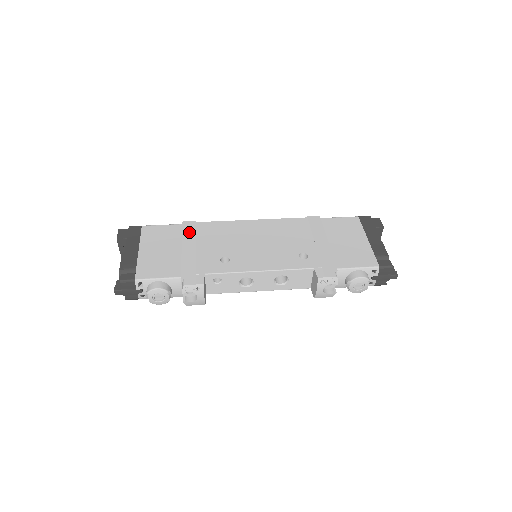
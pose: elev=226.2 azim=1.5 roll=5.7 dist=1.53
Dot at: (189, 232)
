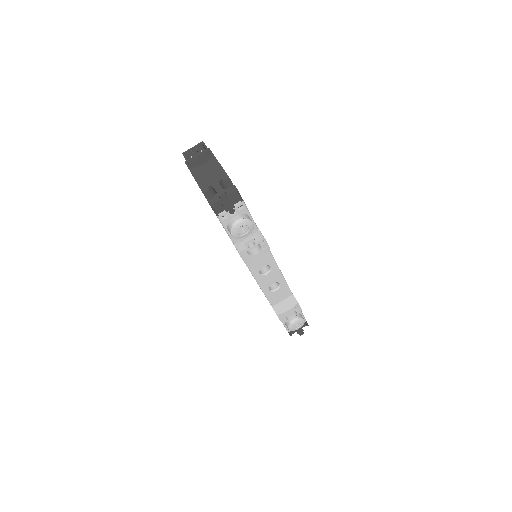
Dot at: occluded
